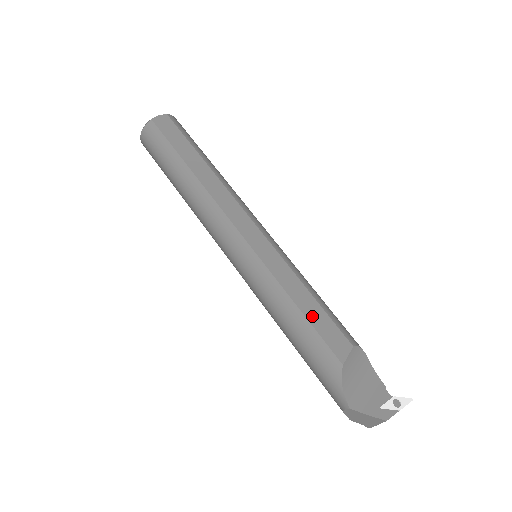
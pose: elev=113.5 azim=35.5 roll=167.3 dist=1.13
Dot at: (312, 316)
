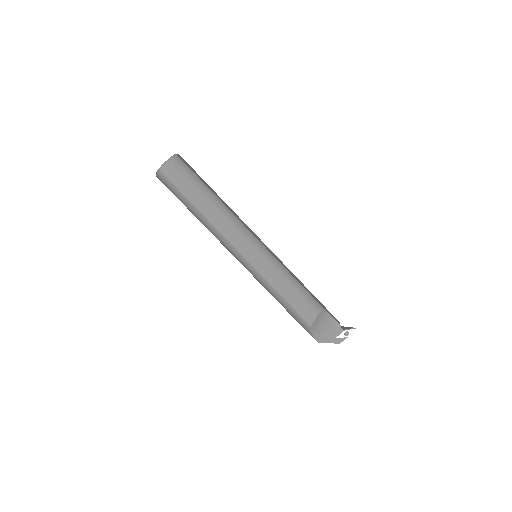
Dot at: (292, 301)
